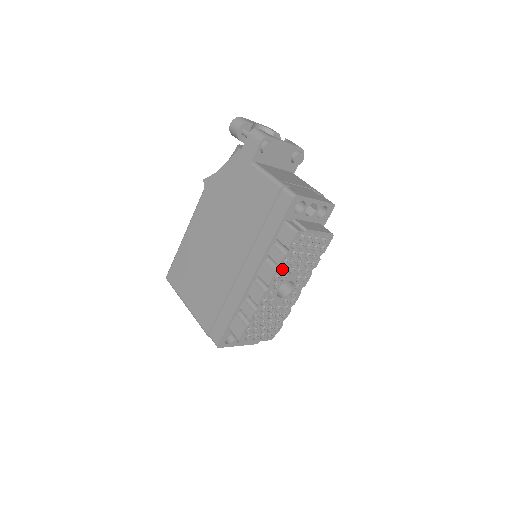
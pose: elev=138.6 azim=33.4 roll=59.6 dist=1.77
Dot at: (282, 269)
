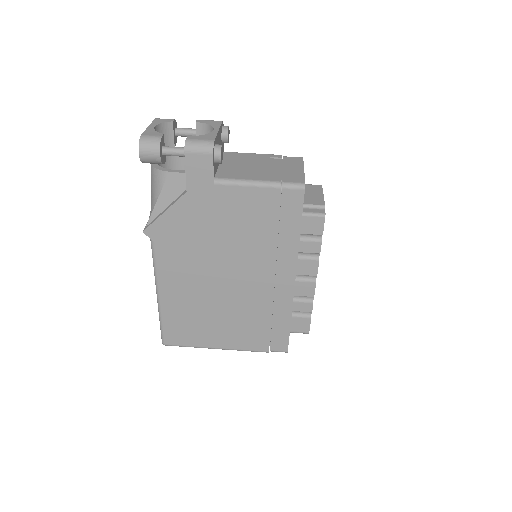
Dot at: occluded
